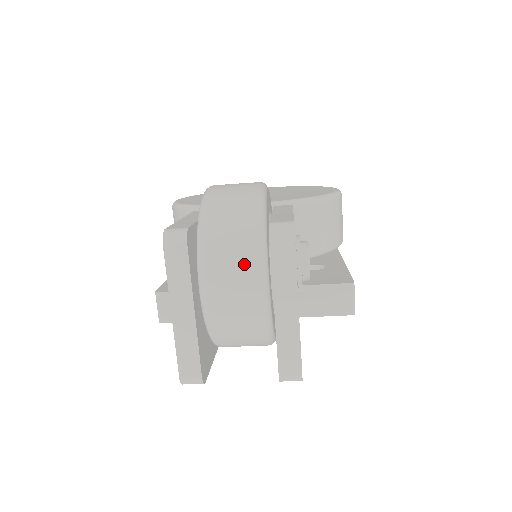
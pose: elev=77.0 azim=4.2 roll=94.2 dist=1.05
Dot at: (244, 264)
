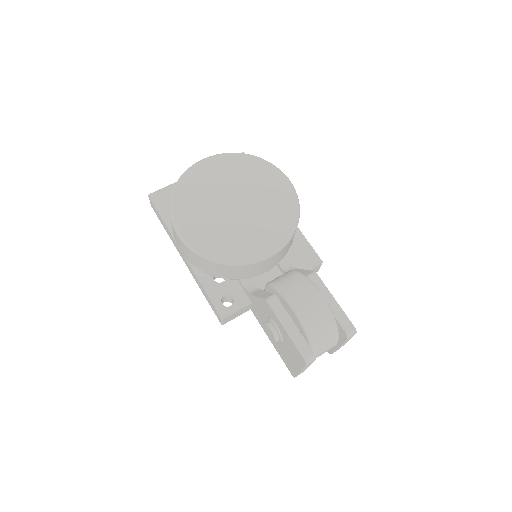
Dot at: (332, 346)
